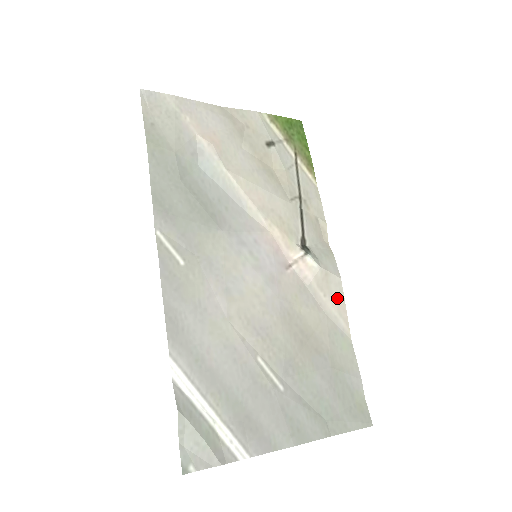
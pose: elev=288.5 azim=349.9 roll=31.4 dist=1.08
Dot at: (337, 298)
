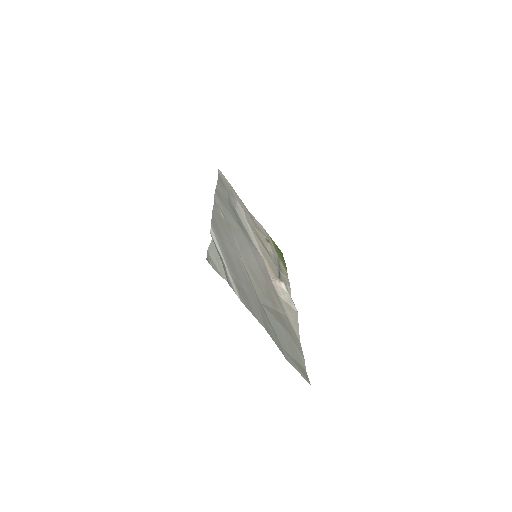
Dot at: (294, 317)
